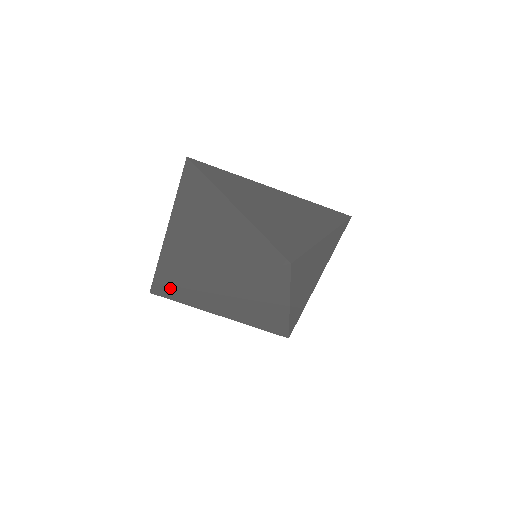
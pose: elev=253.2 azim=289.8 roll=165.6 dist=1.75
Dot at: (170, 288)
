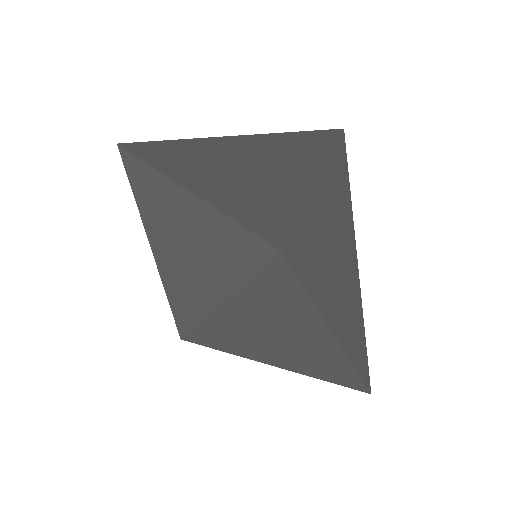
Dot at: (141, 172)
